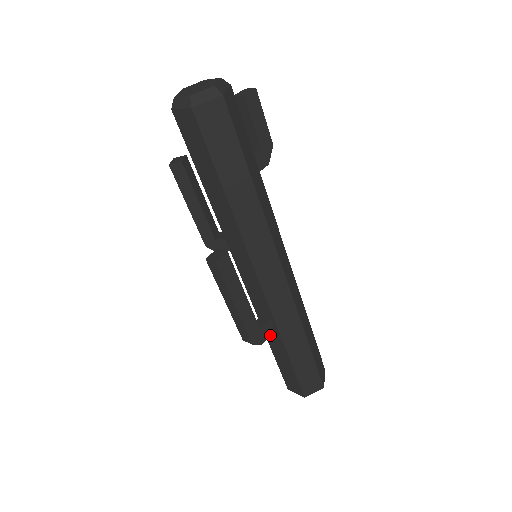
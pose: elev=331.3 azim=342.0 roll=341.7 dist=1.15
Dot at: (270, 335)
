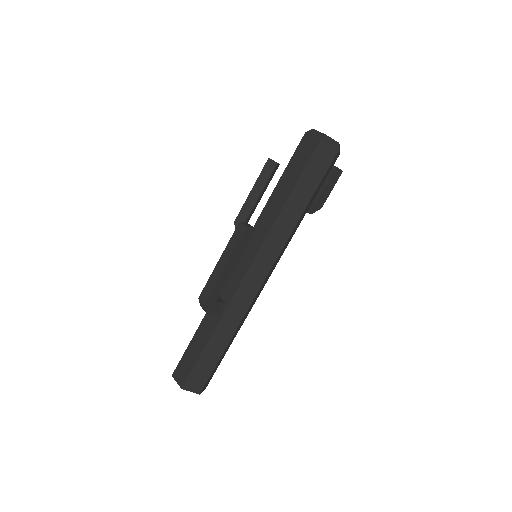
Dot at: (210, 317)
